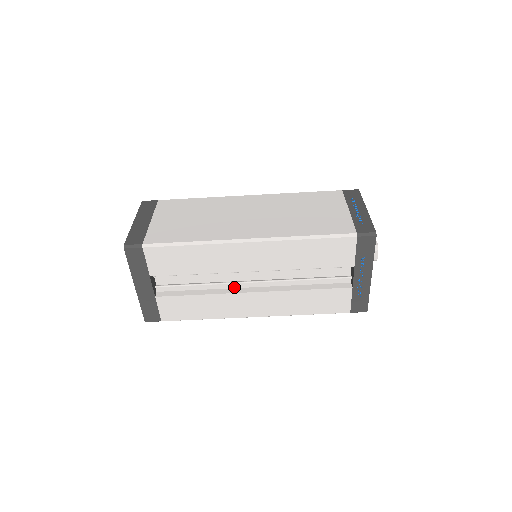
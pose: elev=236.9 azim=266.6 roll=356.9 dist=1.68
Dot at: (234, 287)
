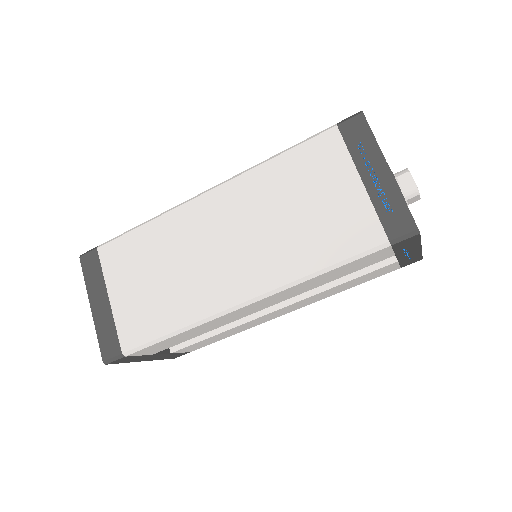
Dot at: occluded
